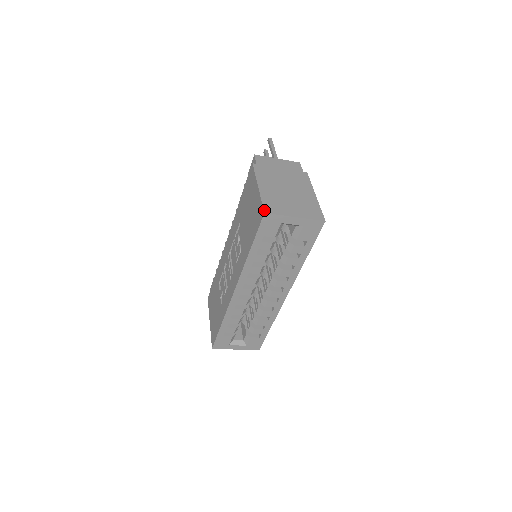
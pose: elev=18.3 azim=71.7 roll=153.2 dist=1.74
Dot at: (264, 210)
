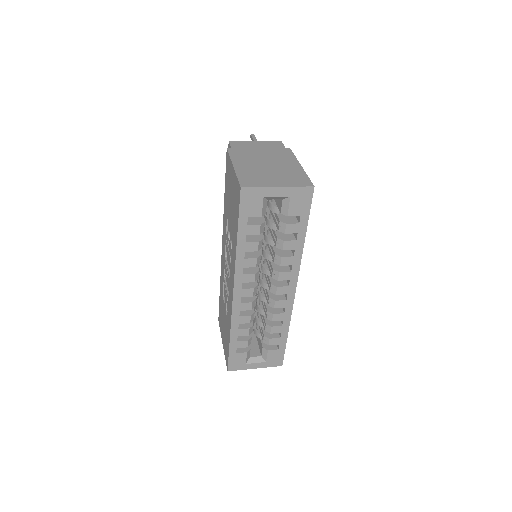
Dot at: (240, 185)
